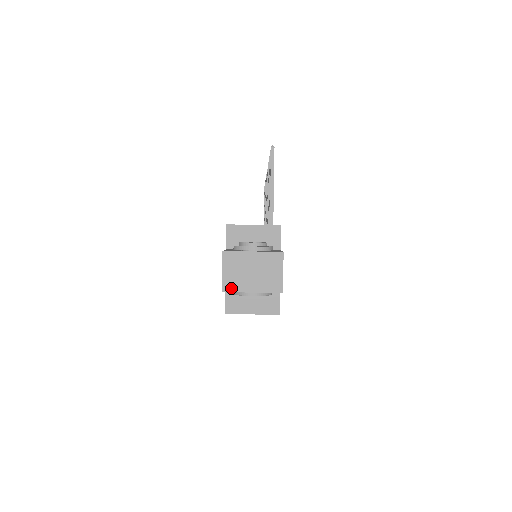
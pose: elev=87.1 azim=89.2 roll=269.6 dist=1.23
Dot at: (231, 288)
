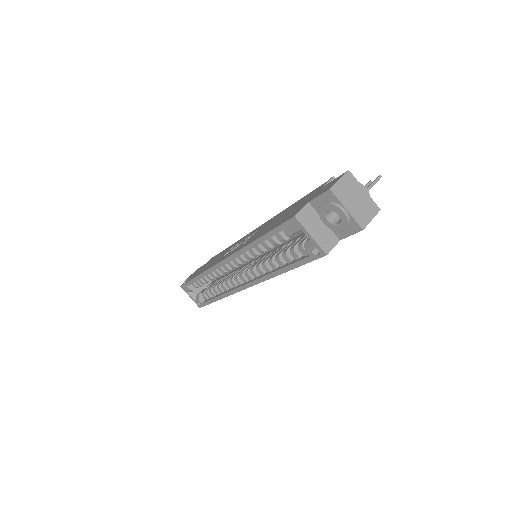
Dot at: (337, 193)
